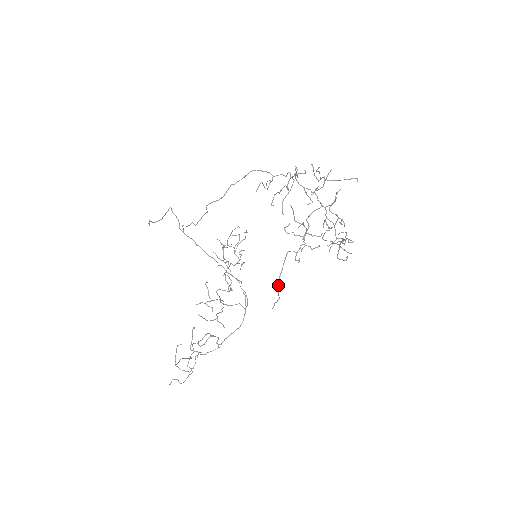
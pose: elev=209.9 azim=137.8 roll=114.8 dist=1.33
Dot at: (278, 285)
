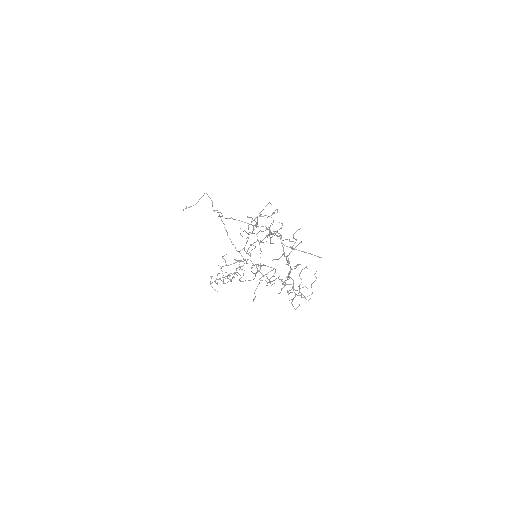
Dot at: (254, 293)
